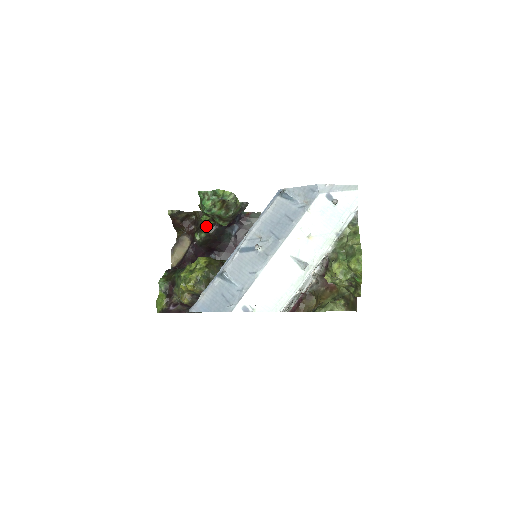
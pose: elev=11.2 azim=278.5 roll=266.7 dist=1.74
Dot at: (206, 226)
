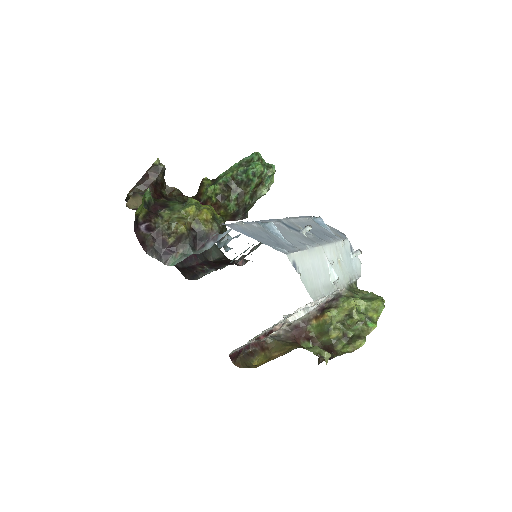
Dot at: occluded
